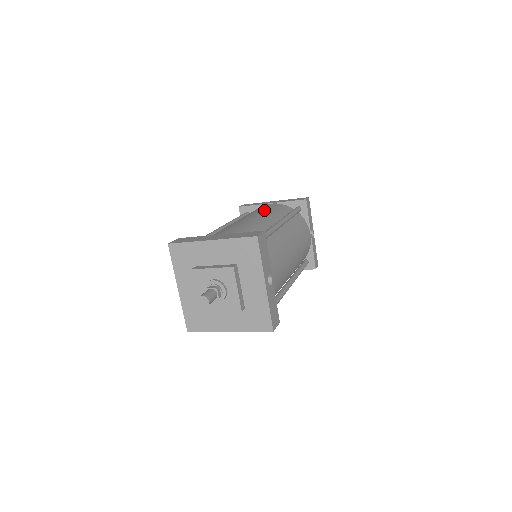
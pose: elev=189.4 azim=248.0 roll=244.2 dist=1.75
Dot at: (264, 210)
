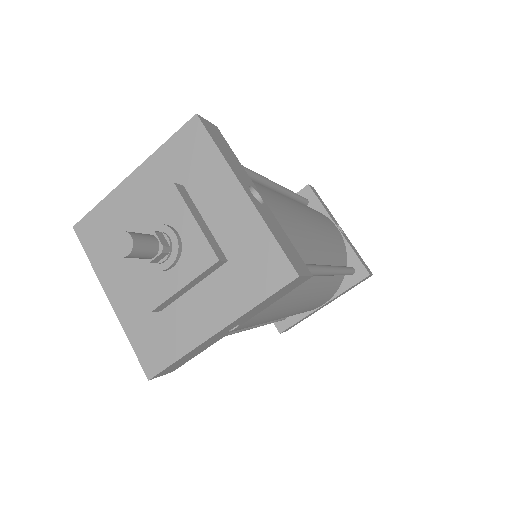
Dot at: occluded
